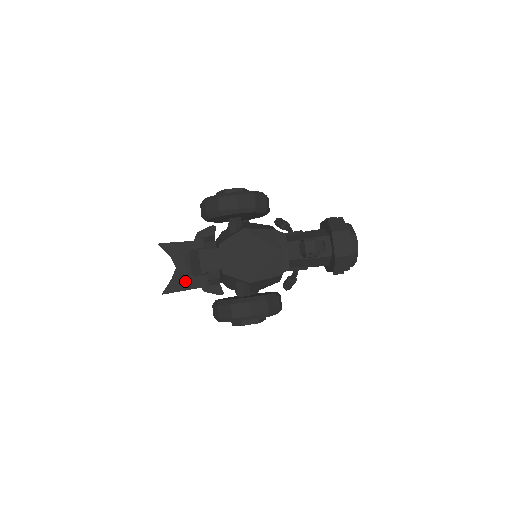
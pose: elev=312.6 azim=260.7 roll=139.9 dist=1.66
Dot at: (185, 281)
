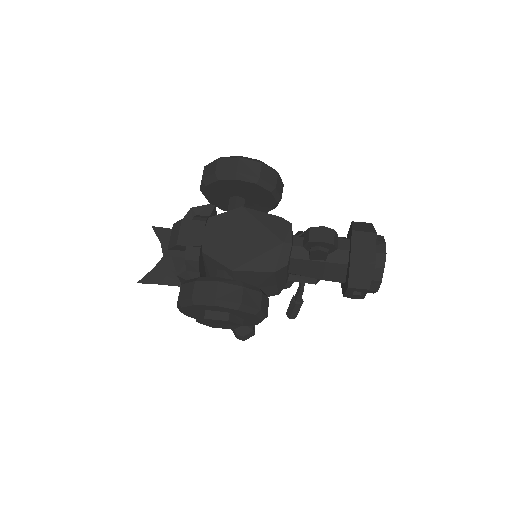
Dot at: (168, 274)
